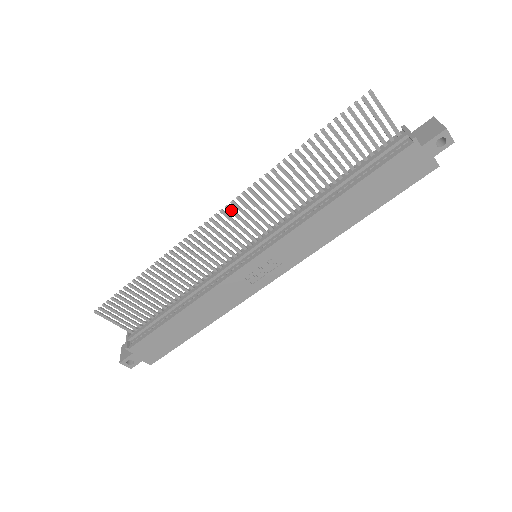
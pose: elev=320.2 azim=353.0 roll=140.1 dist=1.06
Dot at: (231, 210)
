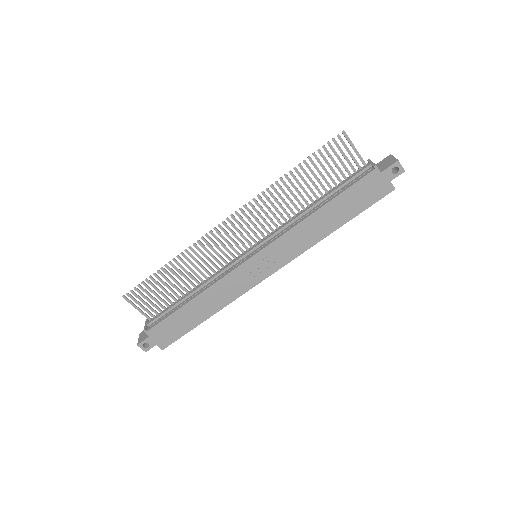
Dot at: (239, 215)
